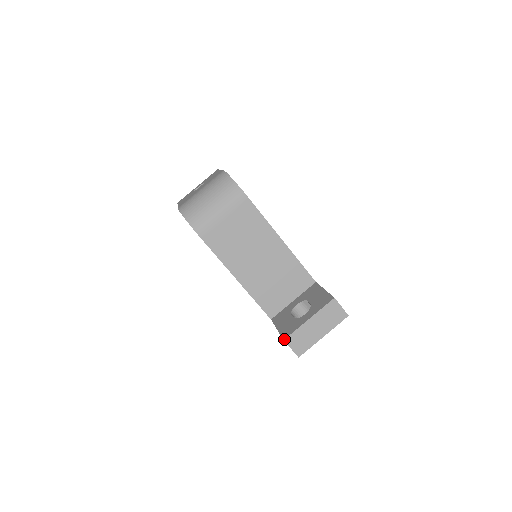
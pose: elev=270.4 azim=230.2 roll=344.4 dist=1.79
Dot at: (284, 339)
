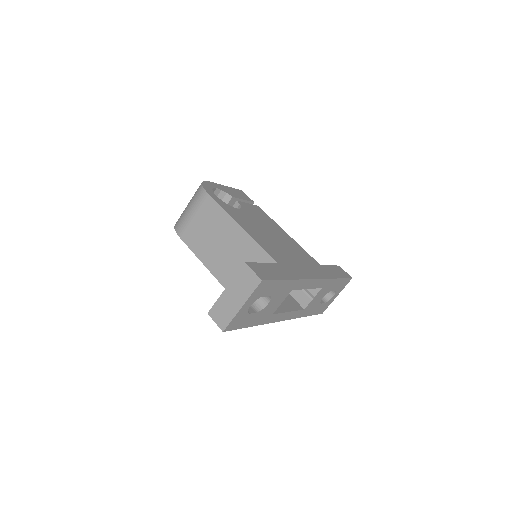
Dot at: (208, 312)
